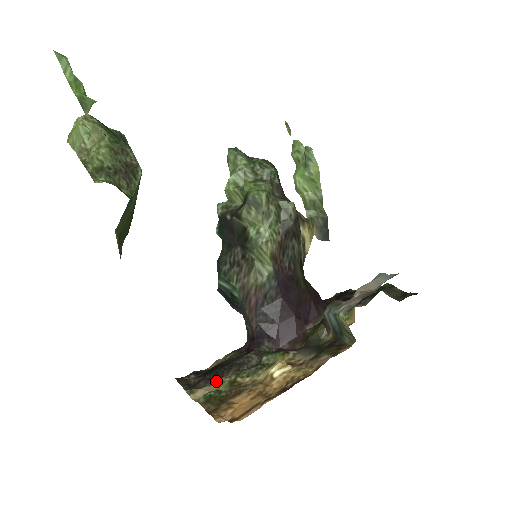
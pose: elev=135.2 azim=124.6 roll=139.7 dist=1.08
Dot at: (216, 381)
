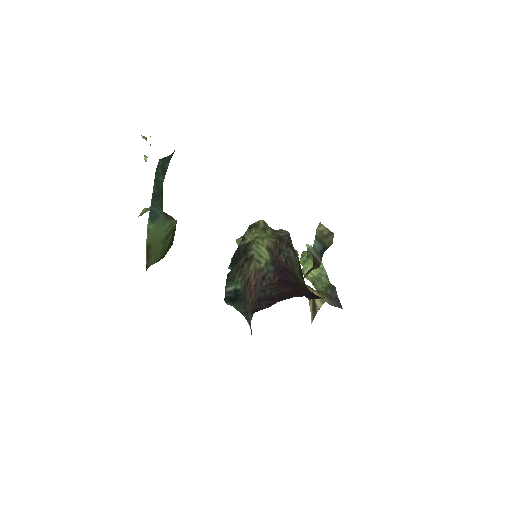
Dot at: occluded
